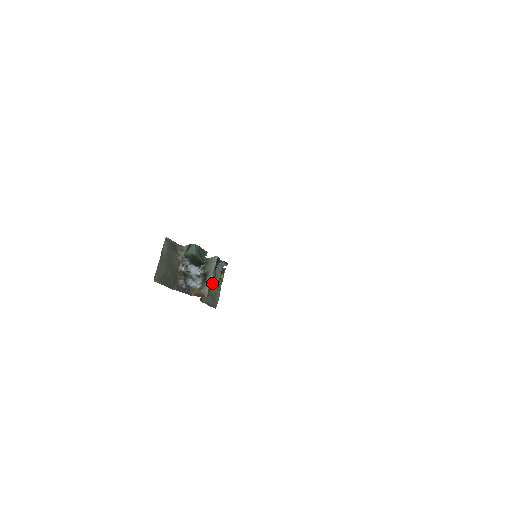
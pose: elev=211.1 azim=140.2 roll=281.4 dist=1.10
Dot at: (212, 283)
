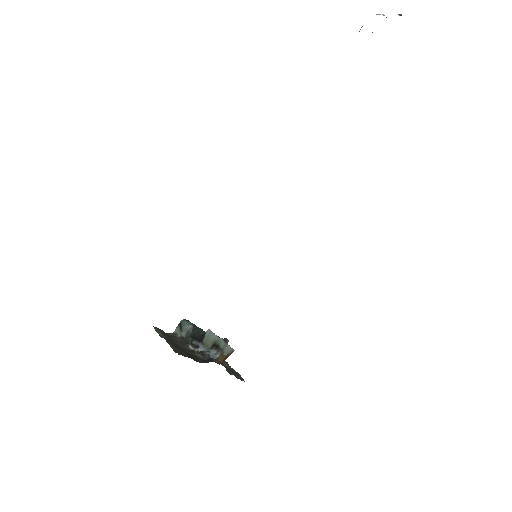
Dot at: (227, 344)
